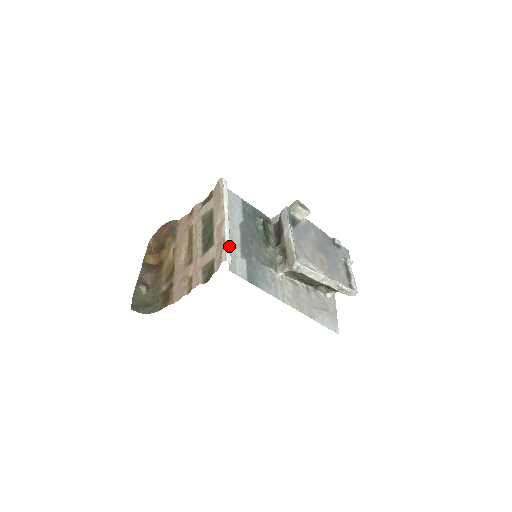
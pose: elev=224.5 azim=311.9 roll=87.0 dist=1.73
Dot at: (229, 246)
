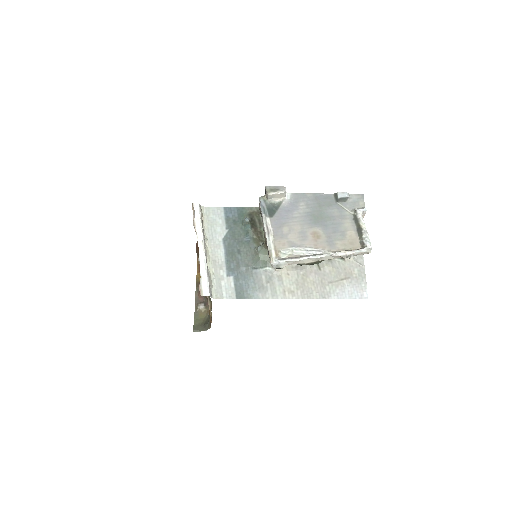
Dot at: (205, 277)
